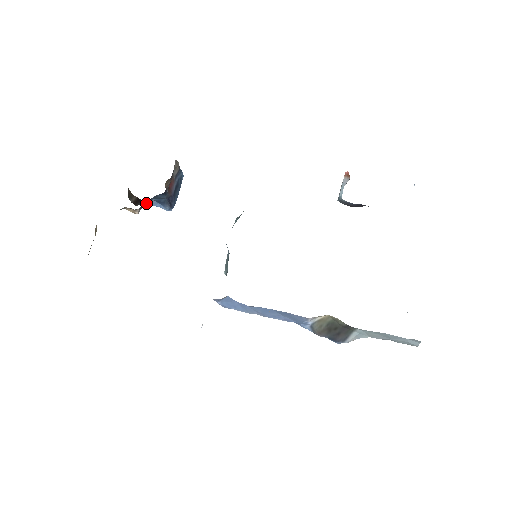
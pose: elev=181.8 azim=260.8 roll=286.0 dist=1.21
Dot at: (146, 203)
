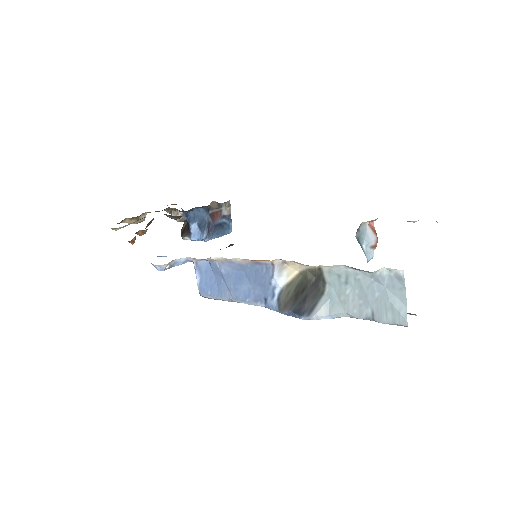
Dot at: (190, 218)
